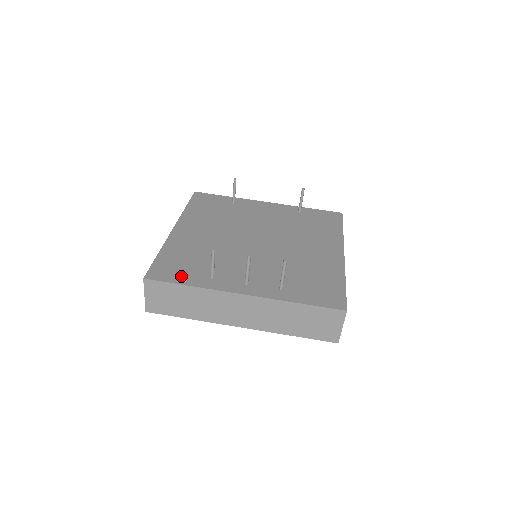
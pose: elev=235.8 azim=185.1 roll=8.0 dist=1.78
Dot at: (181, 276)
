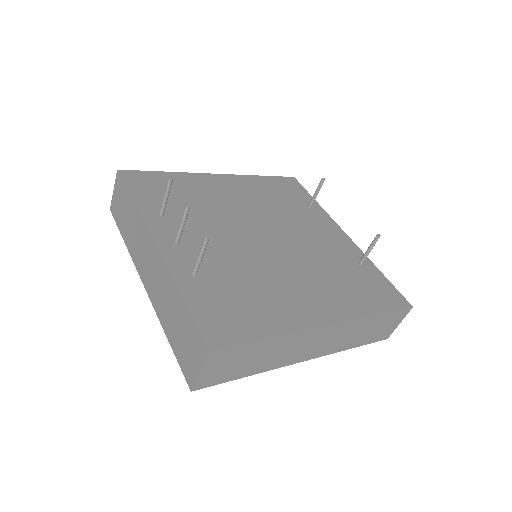
Dot at: (144, 192)
